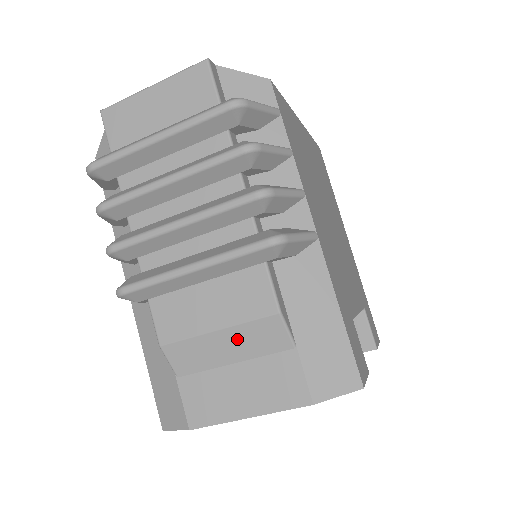
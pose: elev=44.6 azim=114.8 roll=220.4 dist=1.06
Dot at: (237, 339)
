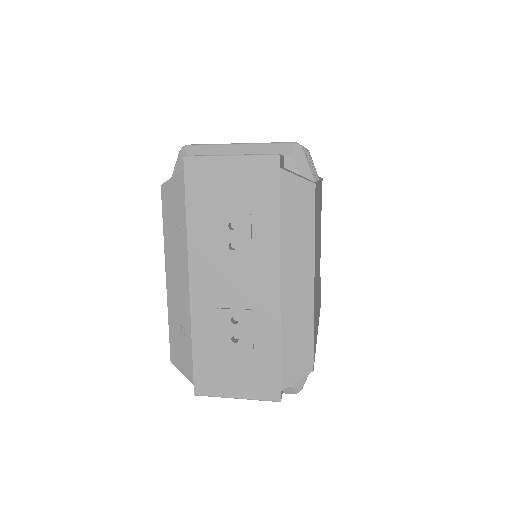
Dot at: occluded
